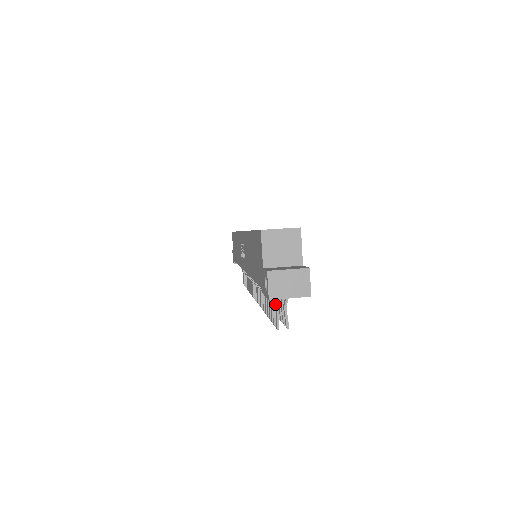
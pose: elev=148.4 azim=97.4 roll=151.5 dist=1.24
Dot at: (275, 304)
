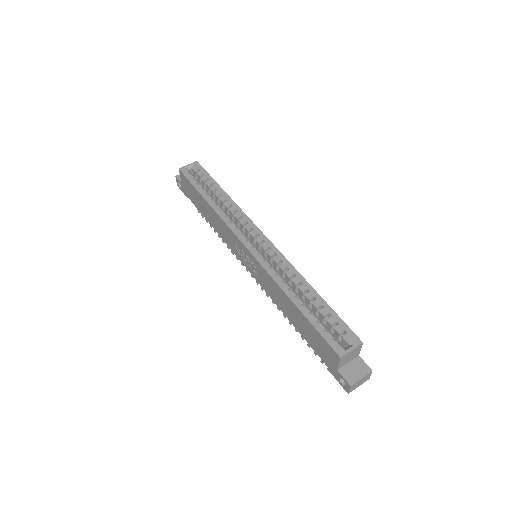
Dot at: occluded
